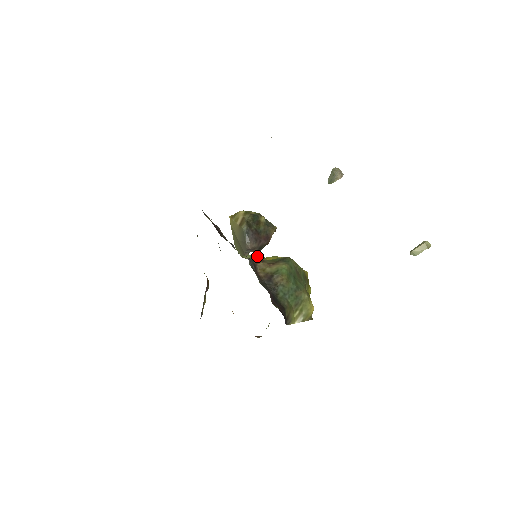
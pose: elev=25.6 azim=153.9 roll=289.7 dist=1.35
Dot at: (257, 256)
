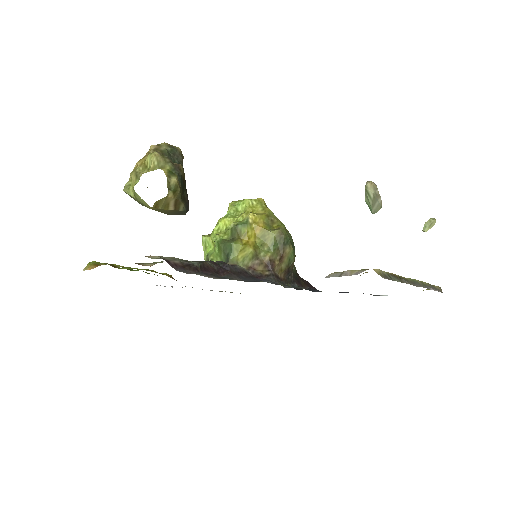
Dot at: (255, 254)
